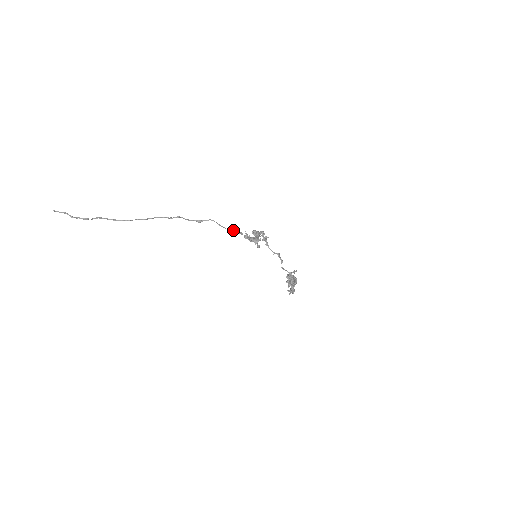
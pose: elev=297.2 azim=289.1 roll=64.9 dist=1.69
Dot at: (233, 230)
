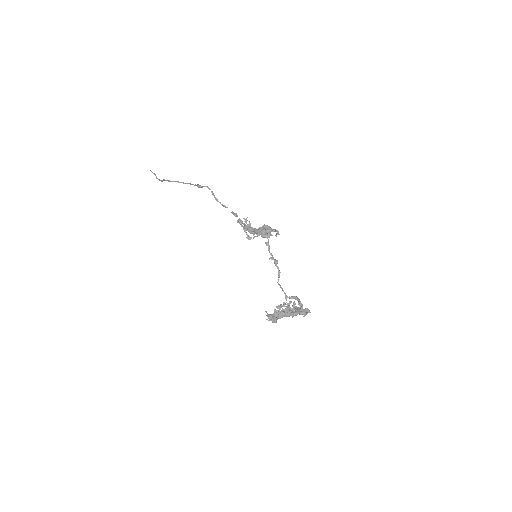
Dot at: (227, 207)
